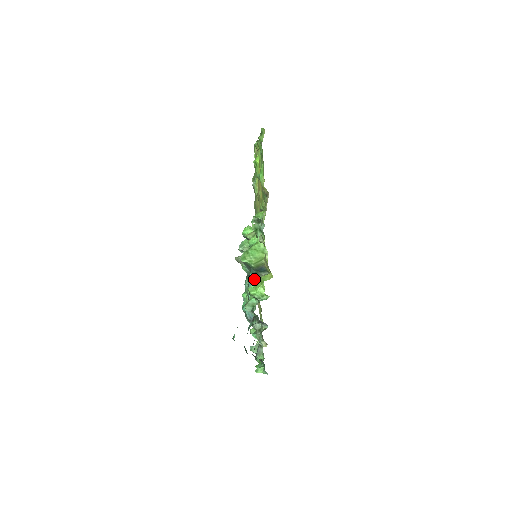
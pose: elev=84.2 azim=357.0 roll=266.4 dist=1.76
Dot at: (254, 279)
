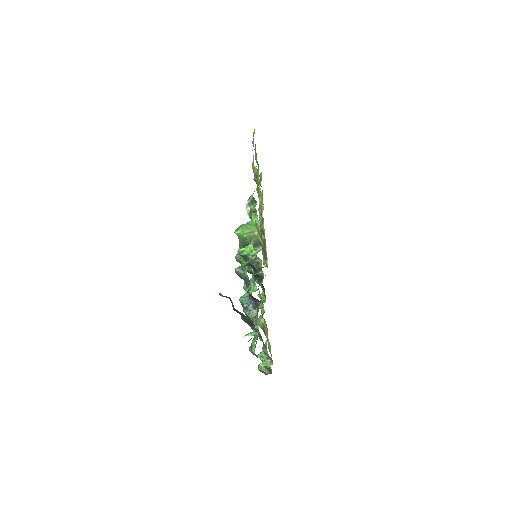
Dot at: occluded
